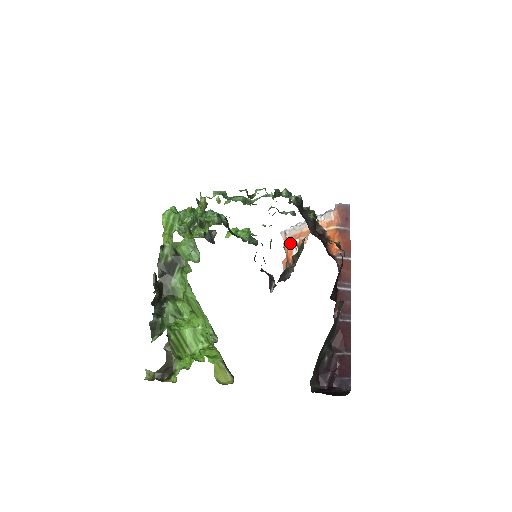
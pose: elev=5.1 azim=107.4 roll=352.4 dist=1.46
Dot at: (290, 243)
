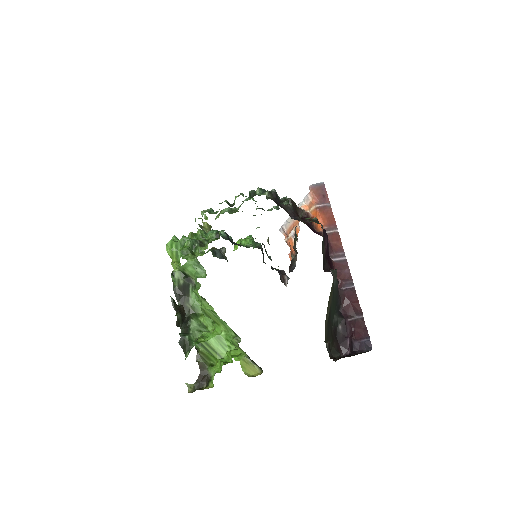
Dot at: (289, 236)
